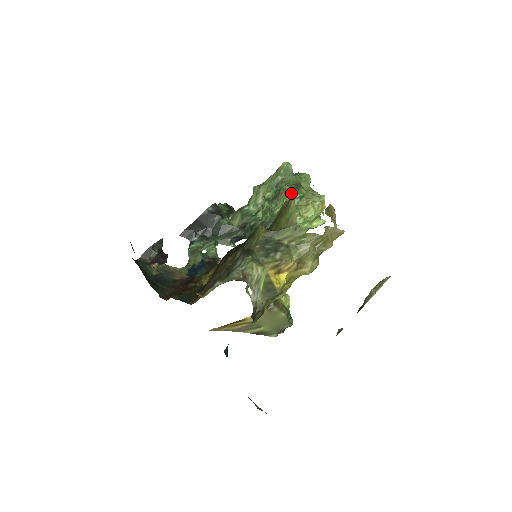
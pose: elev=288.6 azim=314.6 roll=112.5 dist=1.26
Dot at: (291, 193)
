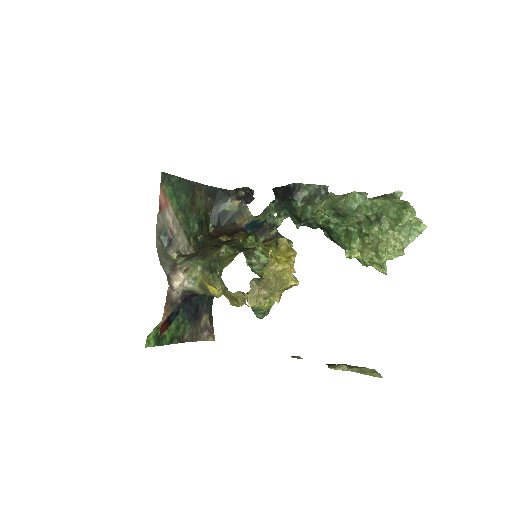
Dot at: (362, 223)
